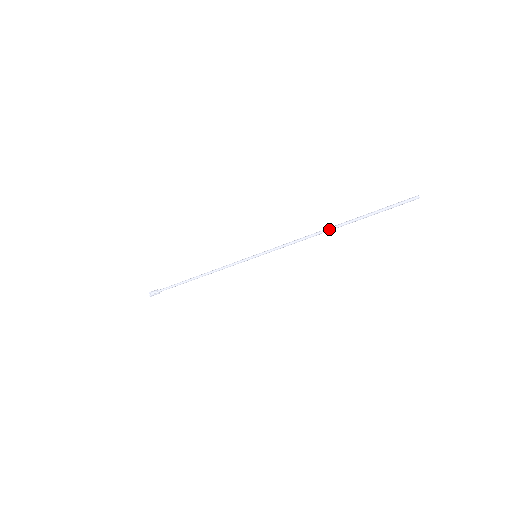
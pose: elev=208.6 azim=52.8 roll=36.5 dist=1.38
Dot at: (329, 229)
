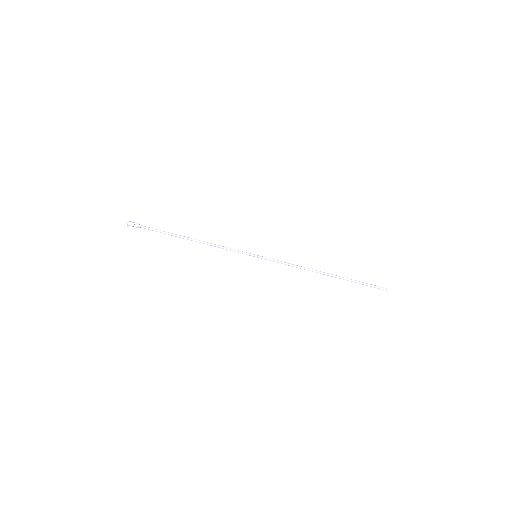
Dot at: (324, 272)
